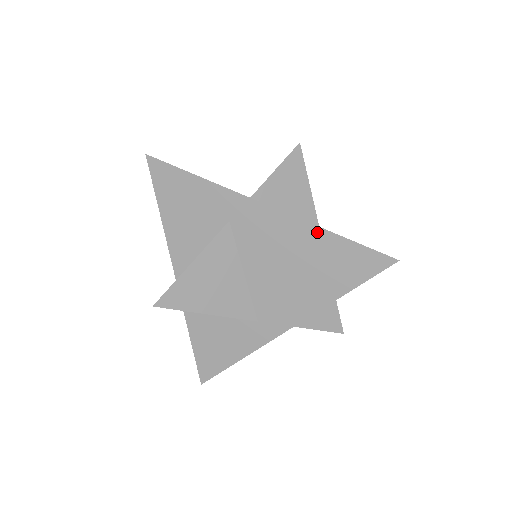
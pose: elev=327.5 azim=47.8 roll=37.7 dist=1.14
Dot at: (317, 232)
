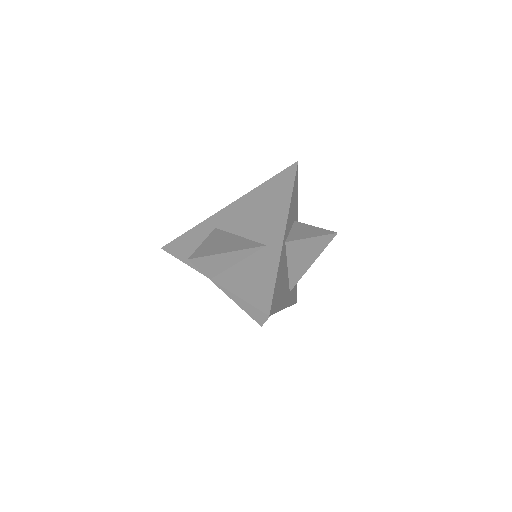
Dot at: (256, 190)
